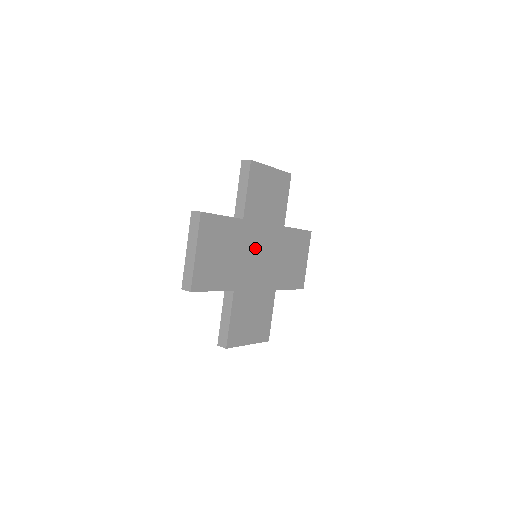
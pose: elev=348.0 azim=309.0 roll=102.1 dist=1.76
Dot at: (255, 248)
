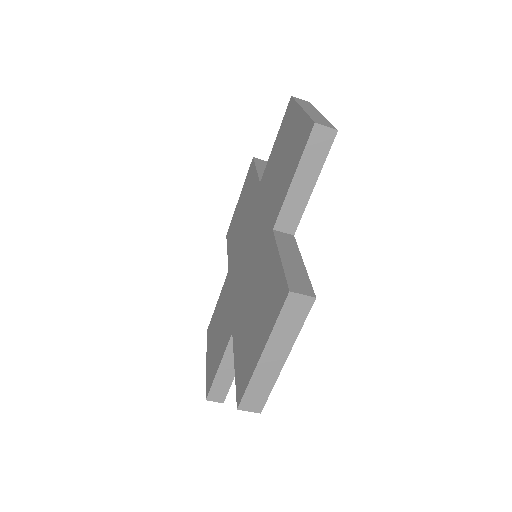
Dot at: occluded
